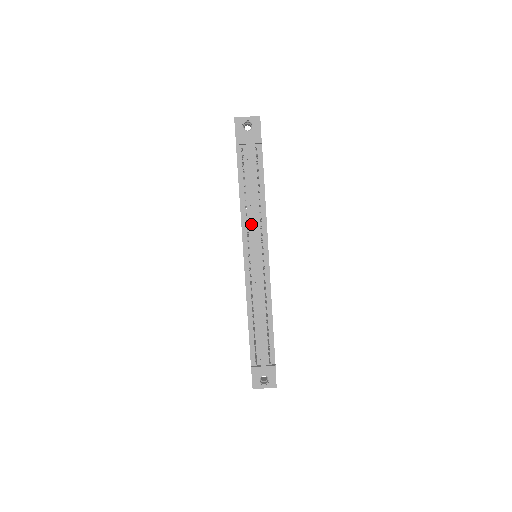
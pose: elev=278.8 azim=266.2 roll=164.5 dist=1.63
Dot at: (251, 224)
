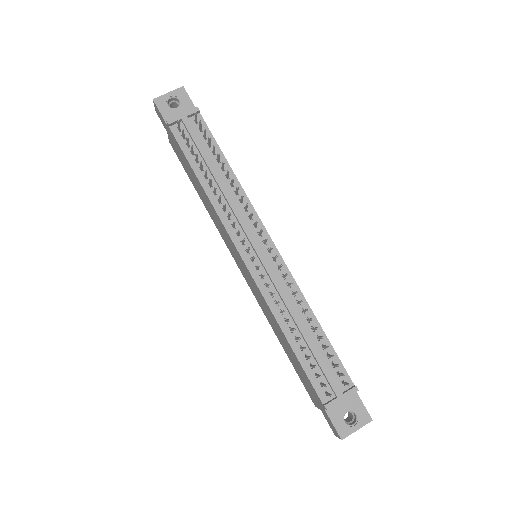
Dot at: (231, 212)
